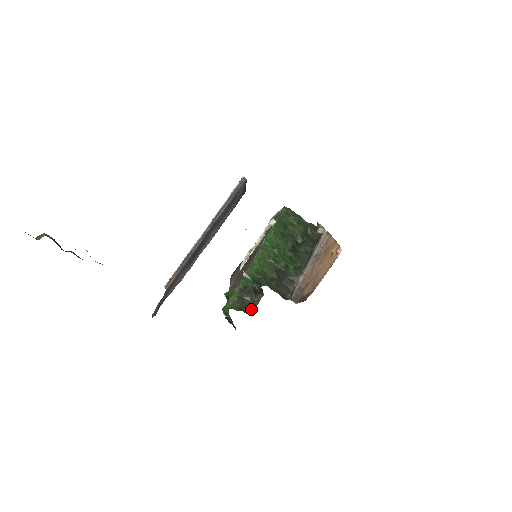
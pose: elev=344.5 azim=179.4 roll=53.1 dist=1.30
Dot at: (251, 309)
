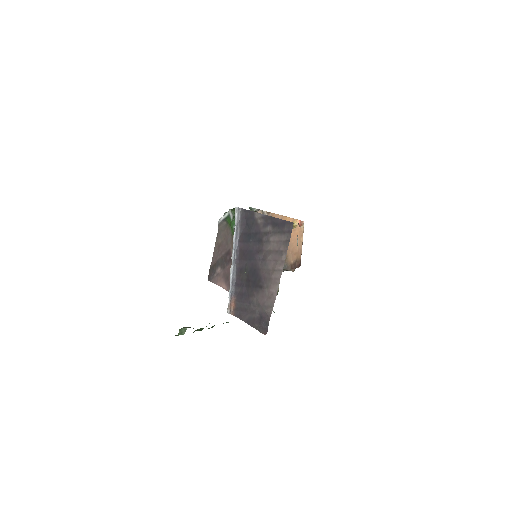
Dot at: occluded
